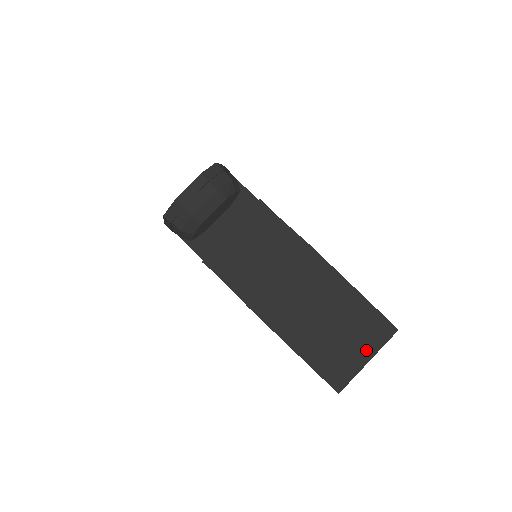
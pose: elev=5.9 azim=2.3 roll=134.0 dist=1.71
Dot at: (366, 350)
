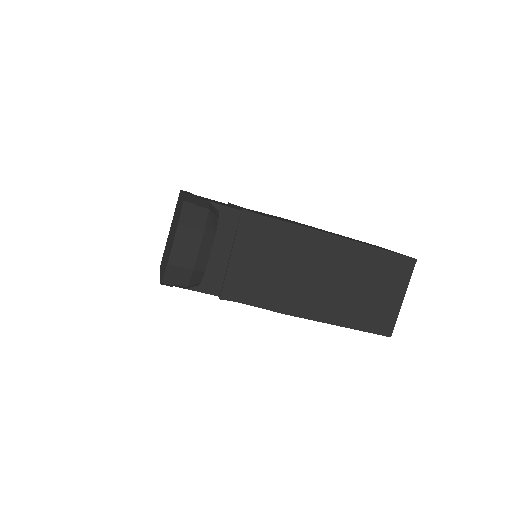
Dot at: (398, 291)
